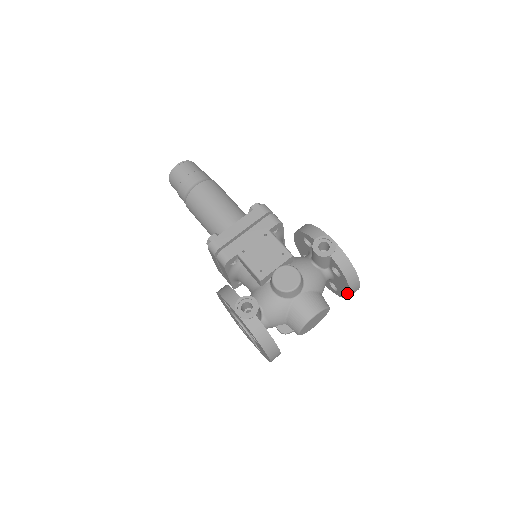
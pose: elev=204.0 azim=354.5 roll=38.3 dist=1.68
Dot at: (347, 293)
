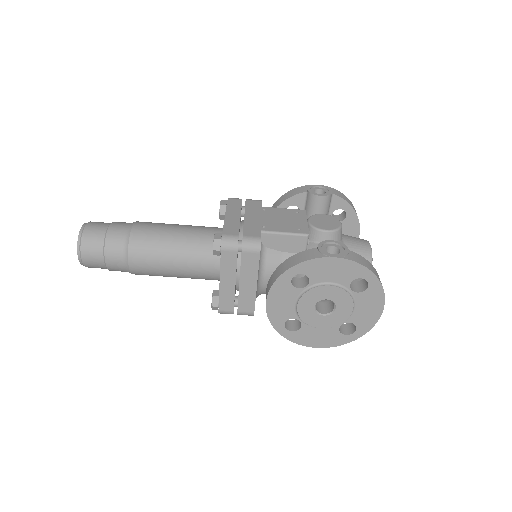
Dot at: occluded
